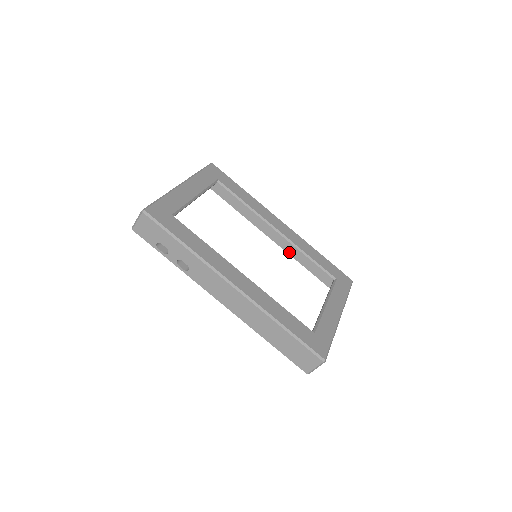
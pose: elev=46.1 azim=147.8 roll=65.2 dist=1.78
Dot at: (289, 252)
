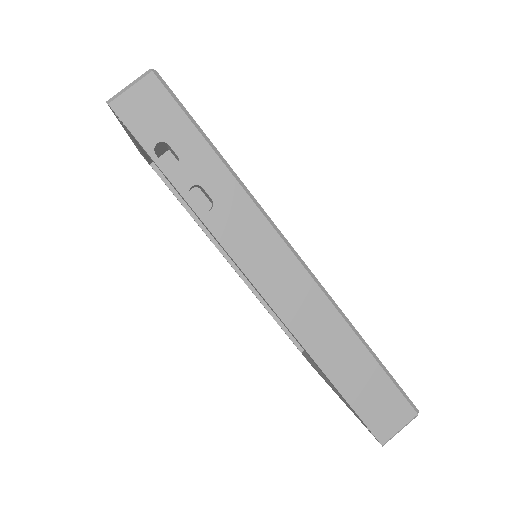
Dot at: (253, 288)
